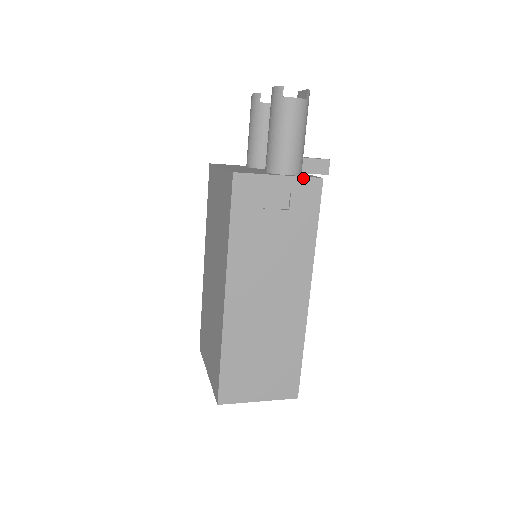
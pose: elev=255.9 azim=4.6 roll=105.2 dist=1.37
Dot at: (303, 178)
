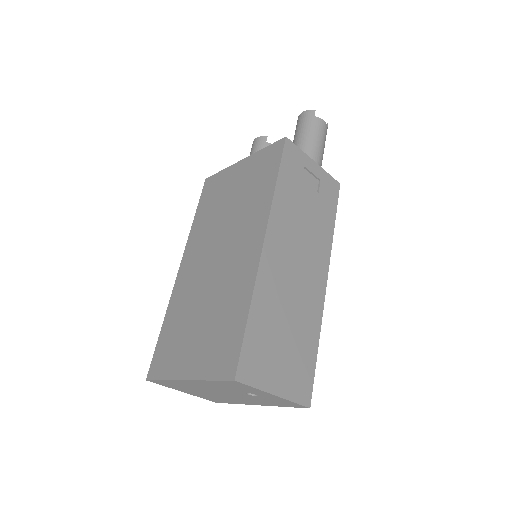
Dot at: (328, 175)
